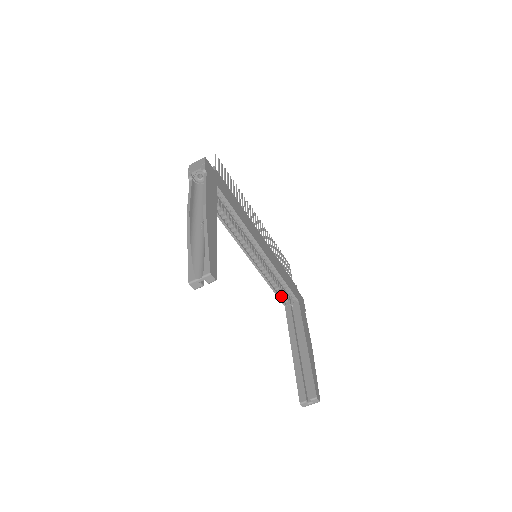
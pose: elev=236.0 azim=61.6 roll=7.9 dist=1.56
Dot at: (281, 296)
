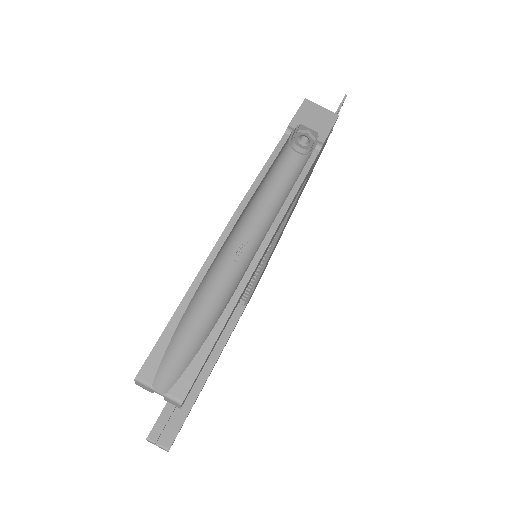
Dot at: occluded
